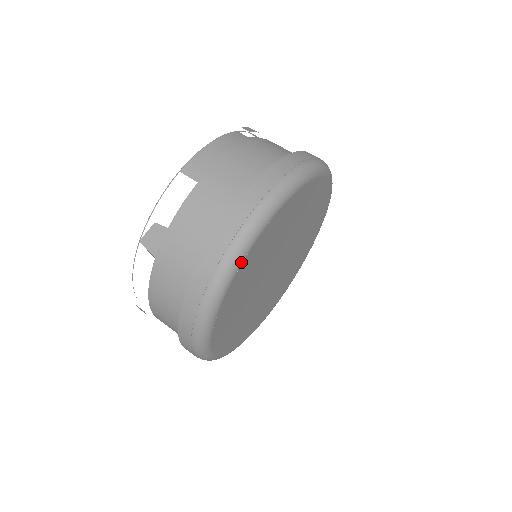
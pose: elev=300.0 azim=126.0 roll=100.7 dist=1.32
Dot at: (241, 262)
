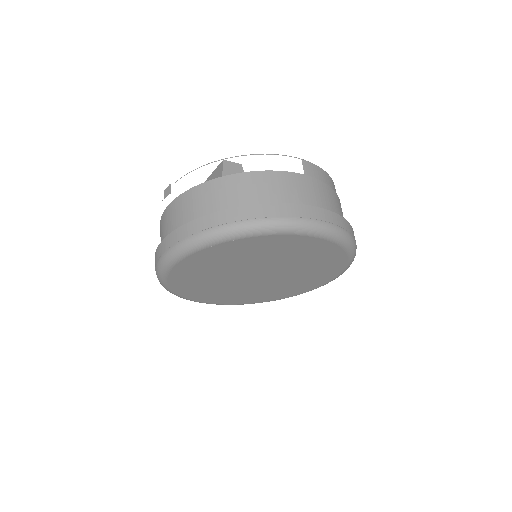
Dot at: (282, 233)
